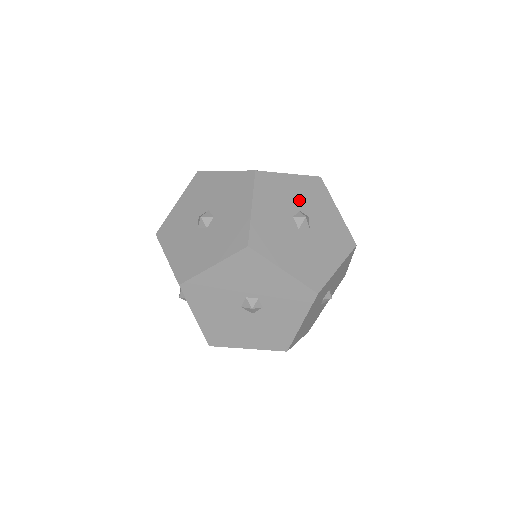
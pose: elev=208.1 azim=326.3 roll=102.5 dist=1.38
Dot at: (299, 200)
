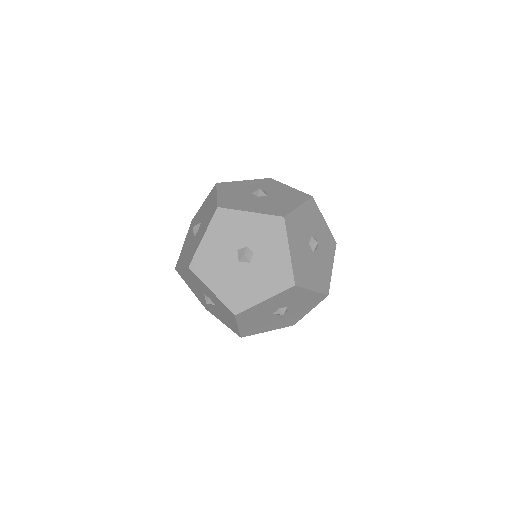
Dot at: (255, 188)
